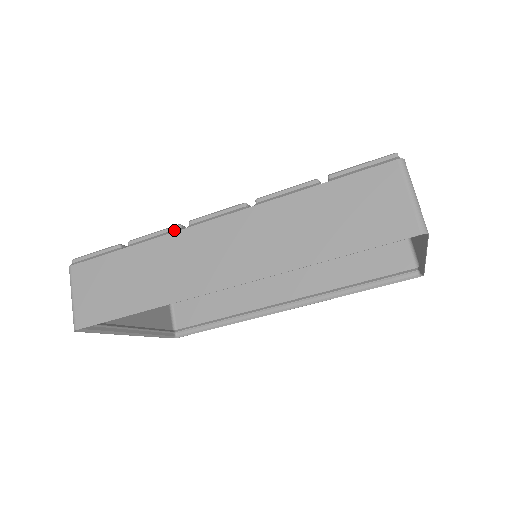
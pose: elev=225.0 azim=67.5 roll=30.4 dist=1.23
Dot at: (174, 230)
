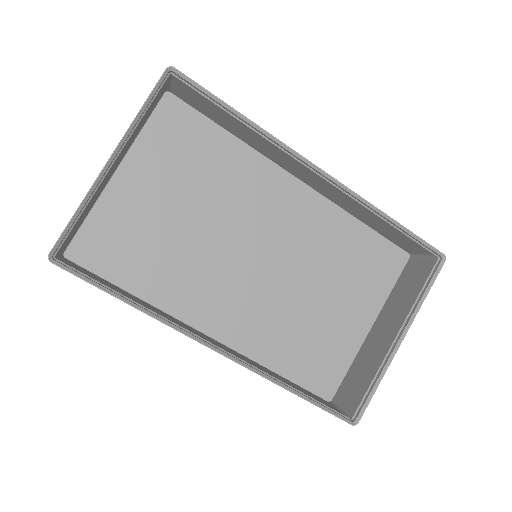
Dot at: (264, 157)
